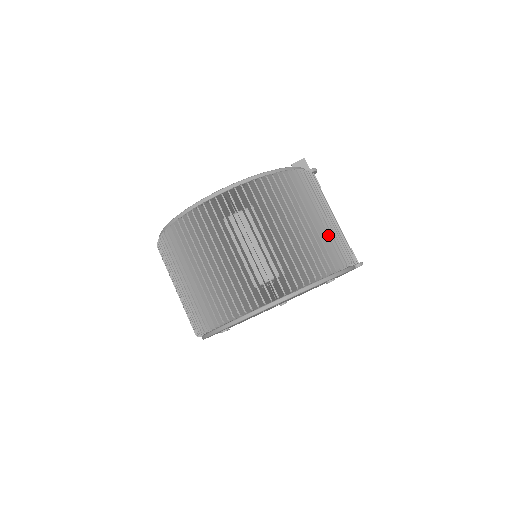
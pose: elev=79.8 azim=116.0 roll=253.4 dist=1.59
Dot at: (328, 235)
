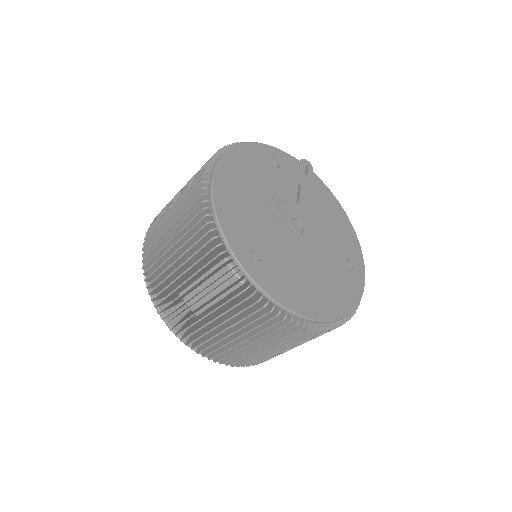
Dot at: occluded
